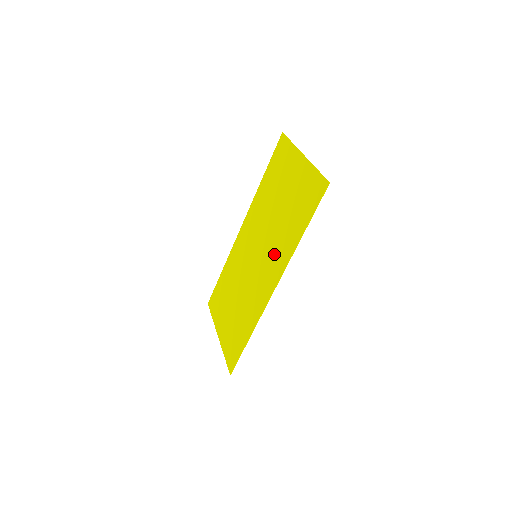
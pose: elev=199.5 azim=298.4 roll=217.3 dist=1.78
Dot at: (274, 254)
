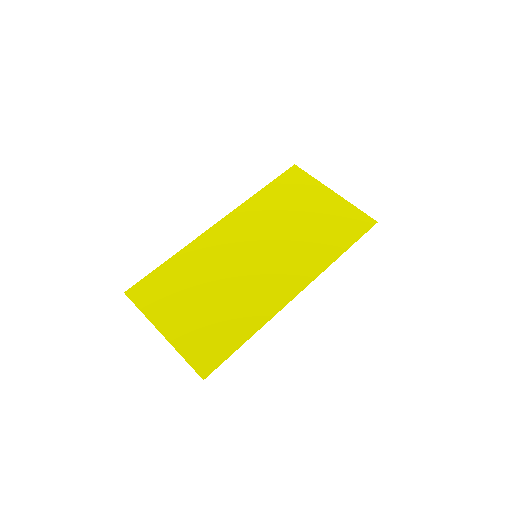
Dot at: (296, 260)
